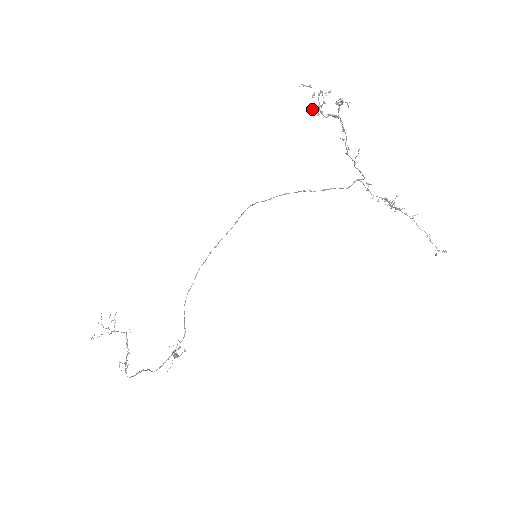
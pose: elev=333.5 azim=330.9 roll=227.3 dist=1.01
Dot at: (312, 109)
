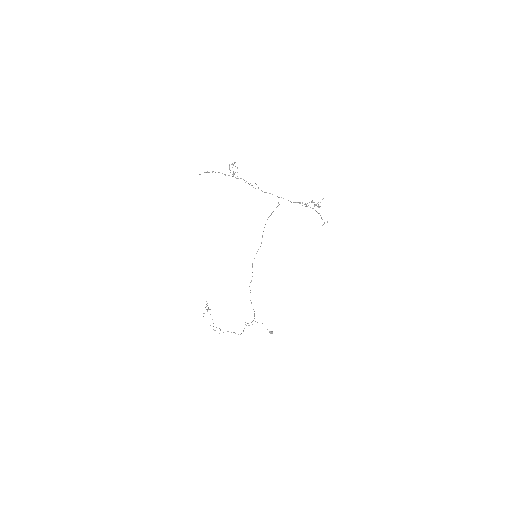
Dot at: occluded
